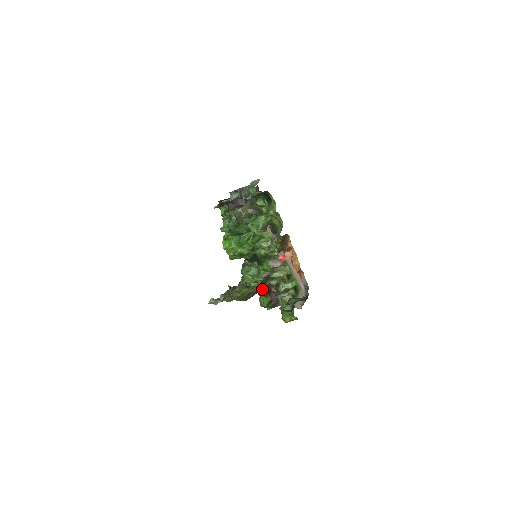
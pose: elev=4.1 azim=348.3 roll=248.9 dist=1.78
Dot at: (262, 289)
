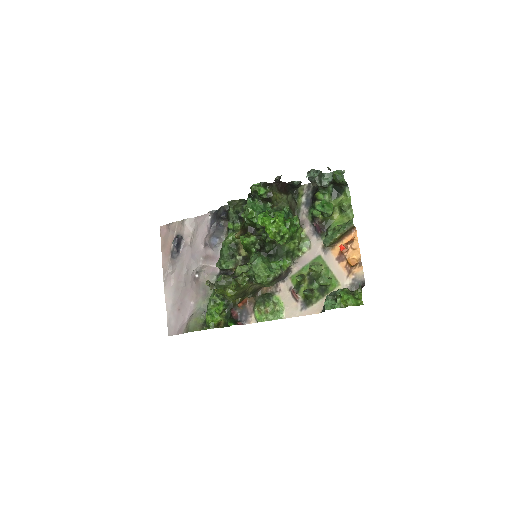
Dot at: (246, 295)
